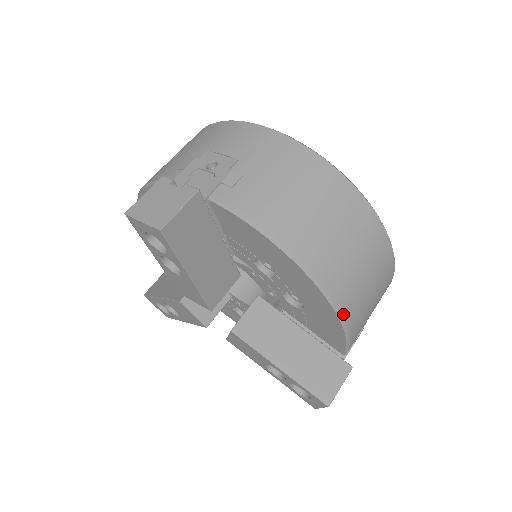
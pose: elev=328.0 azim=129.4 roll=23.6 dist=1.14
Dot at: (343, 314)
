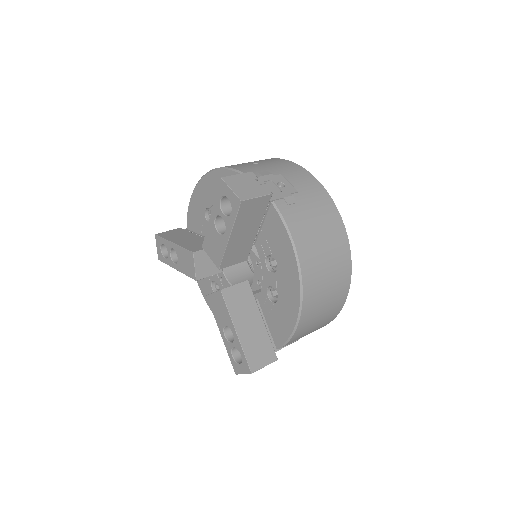
Dot at: (301, 318)
